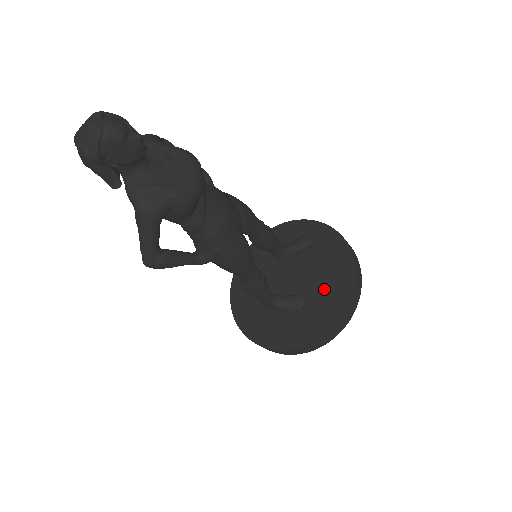
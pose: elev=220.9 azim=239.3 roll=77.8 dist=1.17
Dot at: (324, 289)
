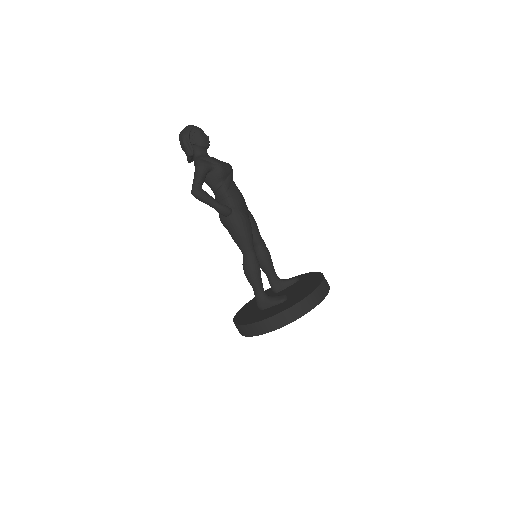
Dot at: (301, 290)
